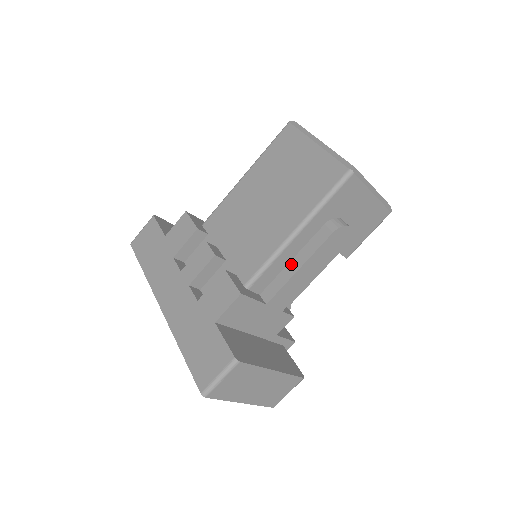
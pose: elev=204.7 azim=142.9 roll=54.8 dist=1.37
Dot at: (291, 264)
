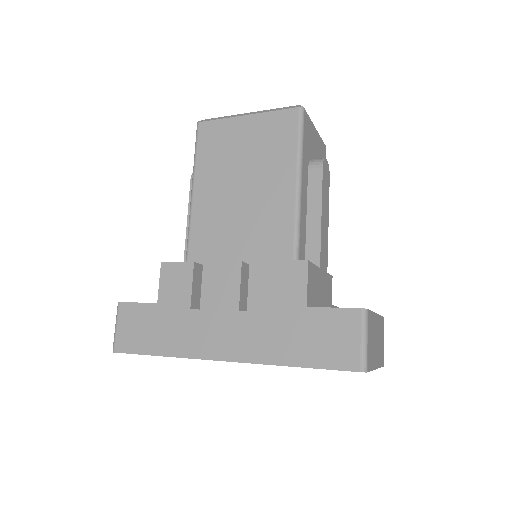
Dot at: (310, 220)
